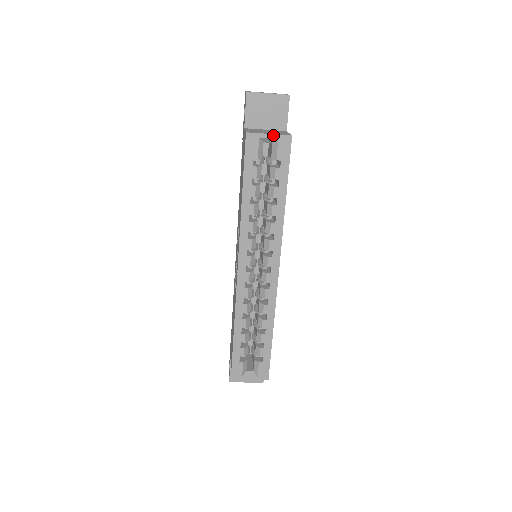
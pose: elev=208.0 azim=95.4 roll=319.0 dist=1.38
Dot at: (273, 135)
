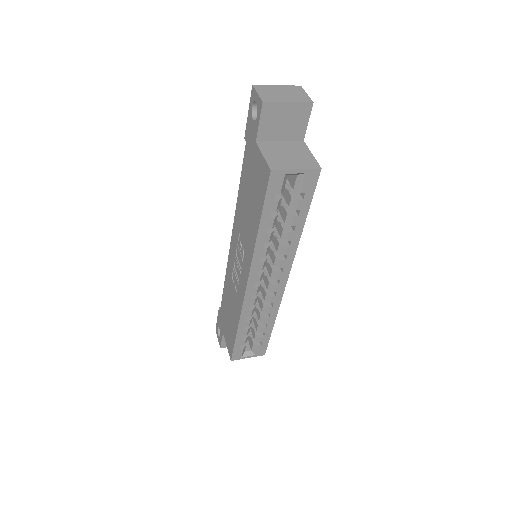
Dot at: (301, 170)
